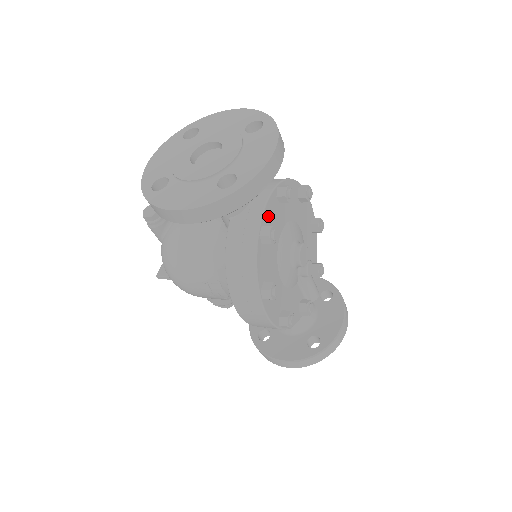
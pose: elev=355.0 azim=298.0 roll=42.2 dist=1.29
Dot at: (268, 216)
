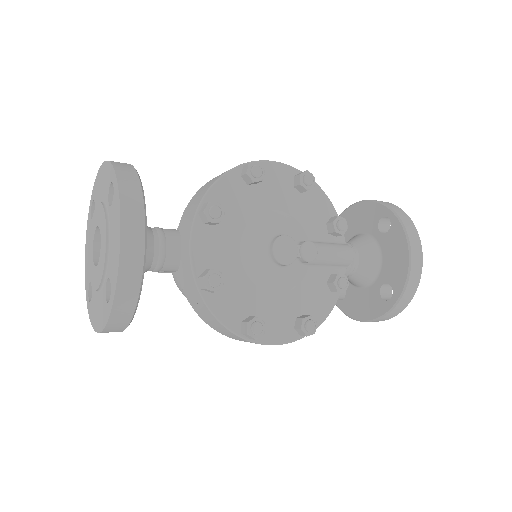
Dot at: (203, 257)
